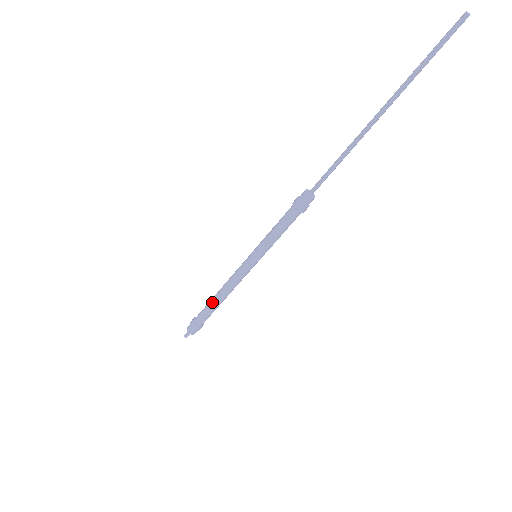
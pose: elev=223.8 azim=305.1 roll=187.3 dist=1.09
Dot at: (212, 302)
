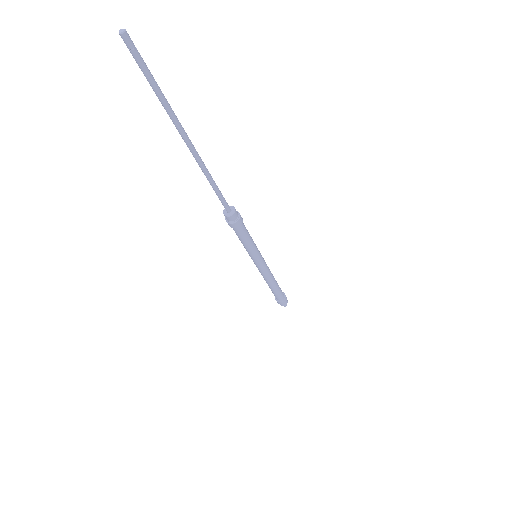
Dot at: (269, 287)
